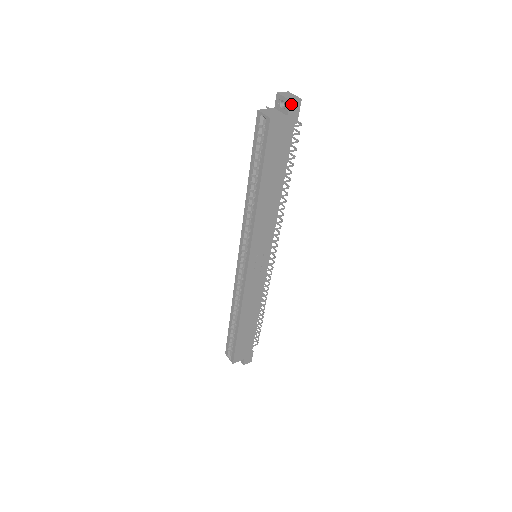
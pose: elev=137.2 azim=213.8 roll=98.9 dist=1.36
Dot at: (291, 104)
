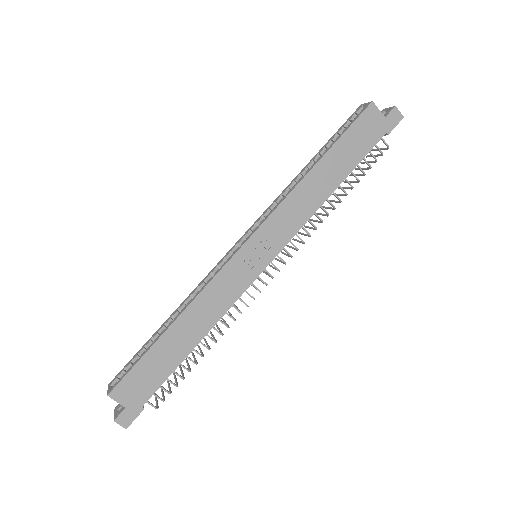
Dot at: (394, 111)
